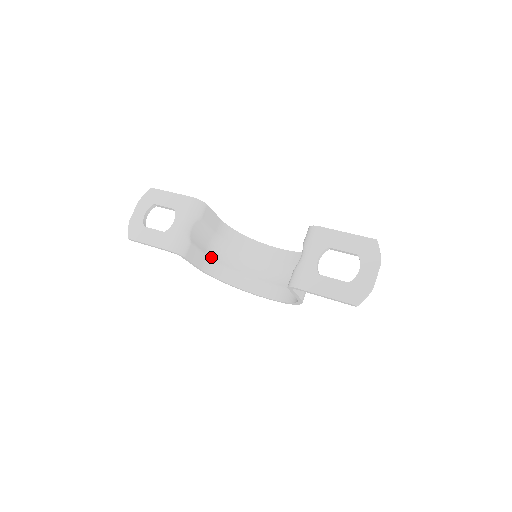
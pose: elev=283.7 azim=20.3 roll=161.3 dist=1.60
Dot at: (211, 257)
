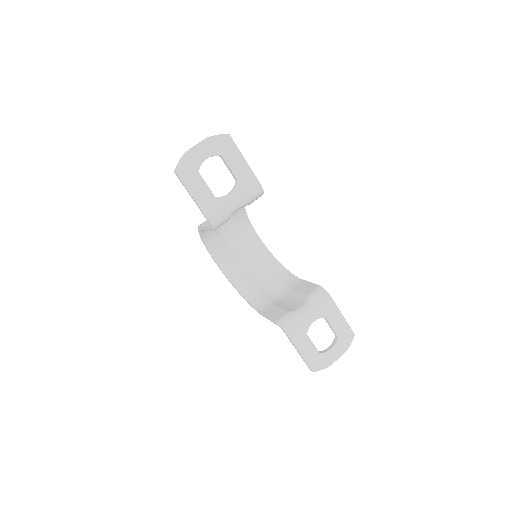
Dot at: occluded
